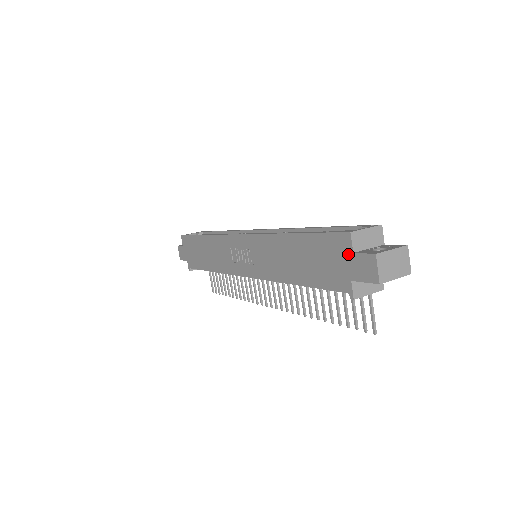
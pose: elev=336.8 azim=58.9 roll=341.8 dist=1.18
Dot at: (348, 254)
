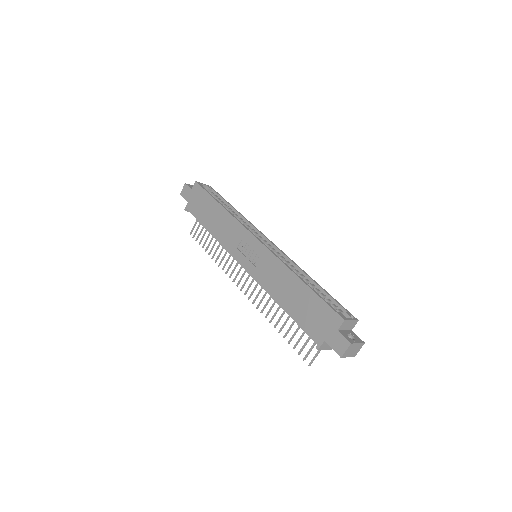
Dot at: (334, 328)
